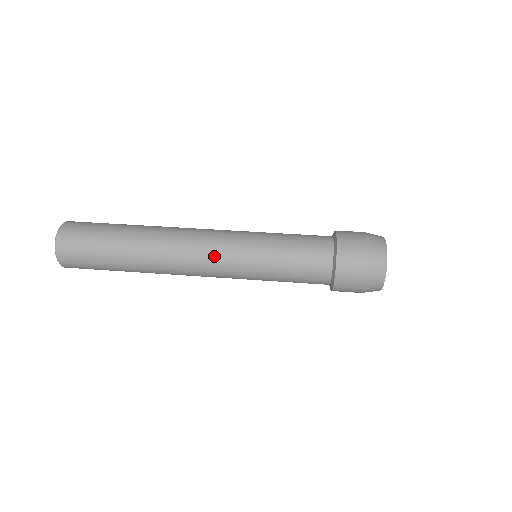
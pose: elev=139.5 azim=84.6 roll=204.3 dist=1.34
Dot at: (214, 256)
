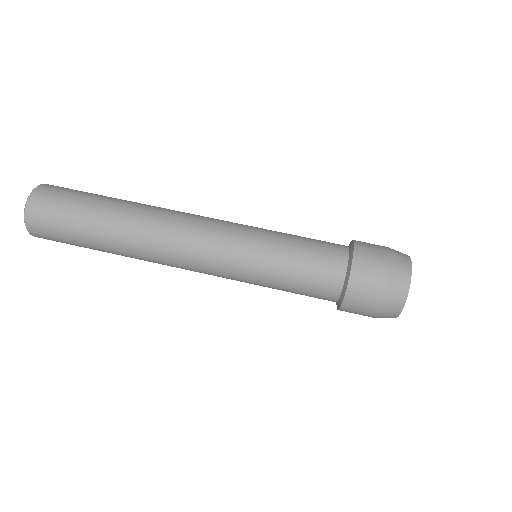
Dot at: (205, 271)
